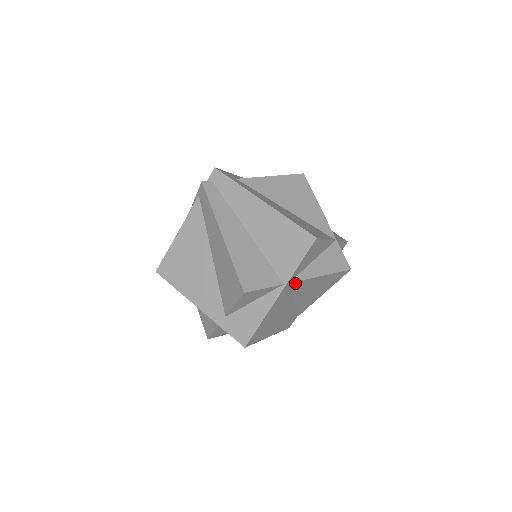
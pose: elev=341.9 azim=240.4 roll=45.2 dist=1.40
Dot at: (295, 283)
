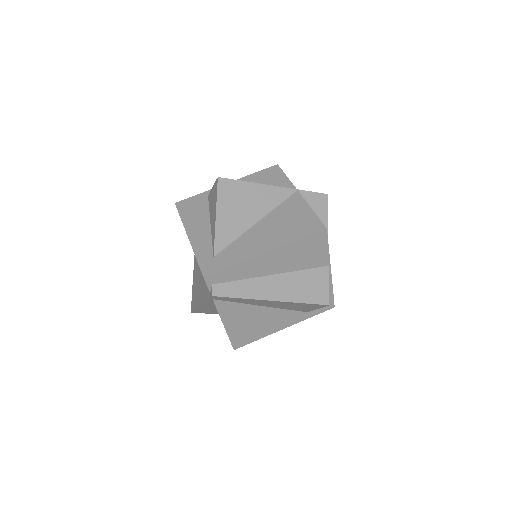
Dot at: occluded
